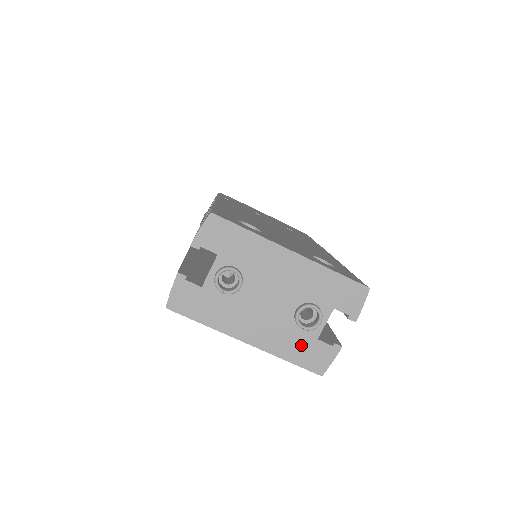
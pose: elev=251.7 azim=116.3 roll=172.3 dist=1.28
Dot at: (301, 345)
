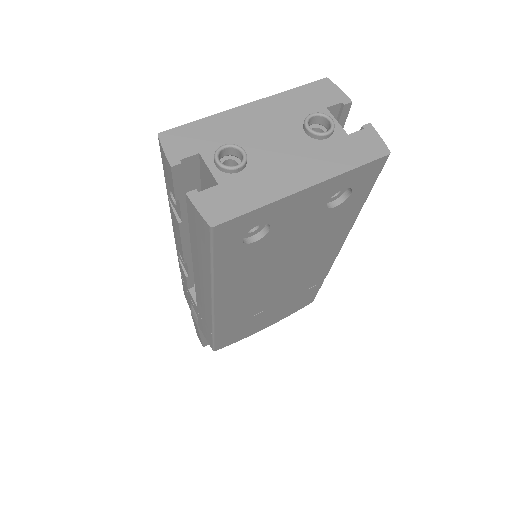
Dot at: (344, 149)
